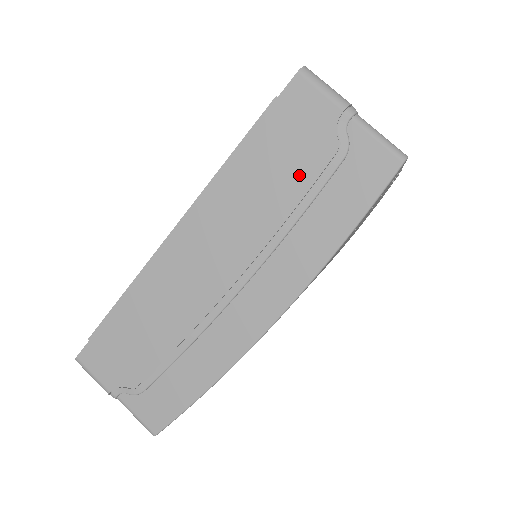
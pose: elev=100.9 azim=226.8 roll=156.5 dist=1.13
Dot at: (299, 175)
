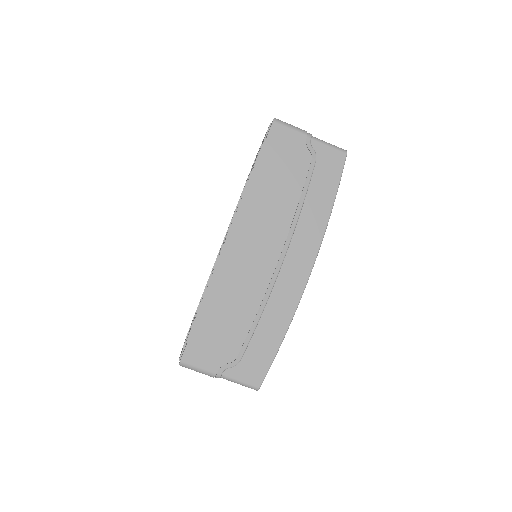
Dot at: (295, 178)
